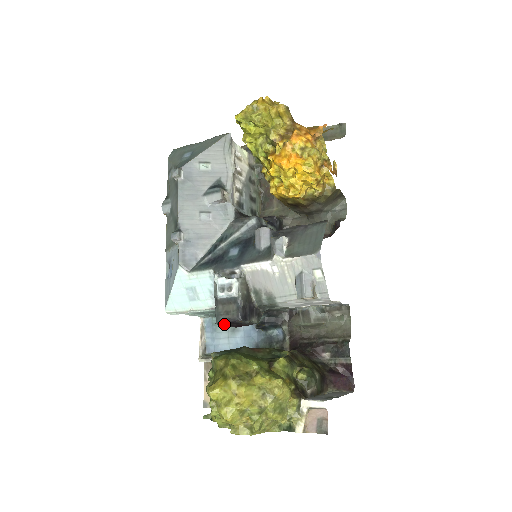
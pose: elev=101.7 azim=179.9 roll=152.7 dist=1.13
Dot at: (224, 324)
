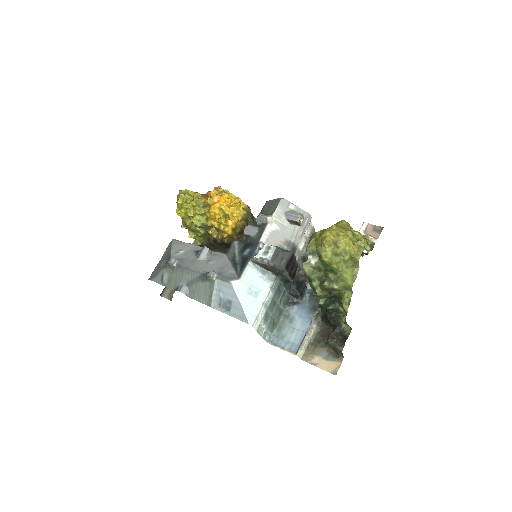
Dot at: (287, 269)
